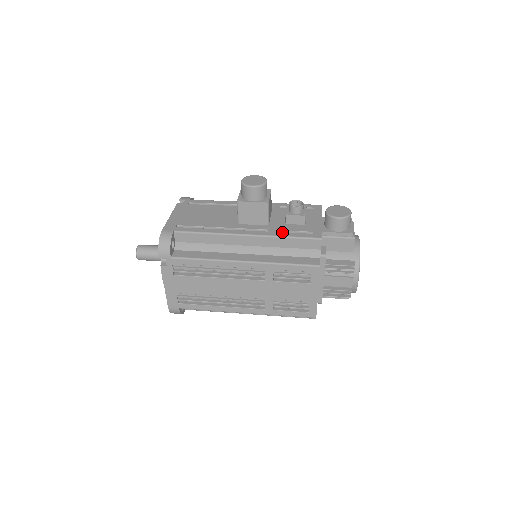
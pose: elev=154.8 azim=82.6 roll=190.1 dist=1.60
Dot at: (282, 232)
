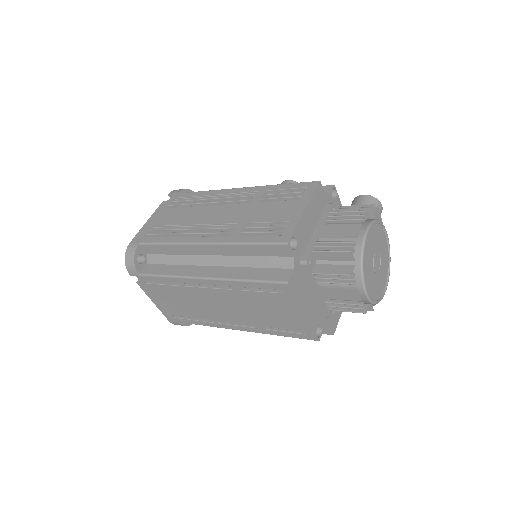
Dot at: occluded
